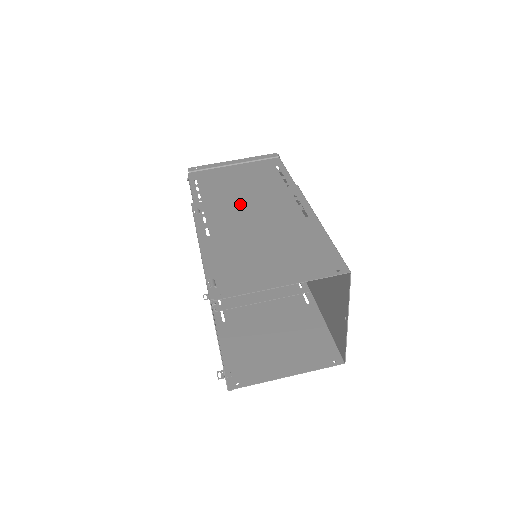
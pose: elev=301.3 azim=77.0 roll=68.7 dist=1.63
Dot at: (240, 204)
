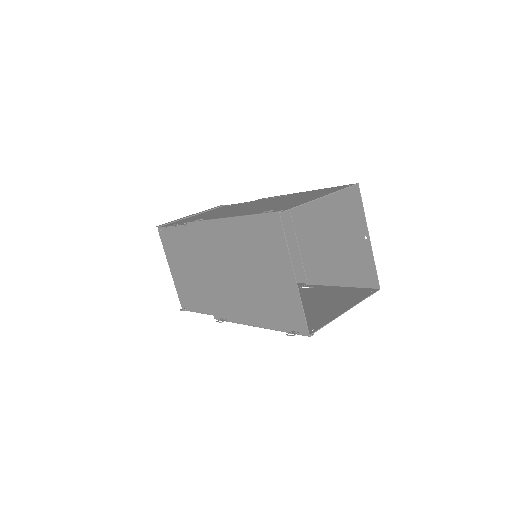
Dot at: occluded
